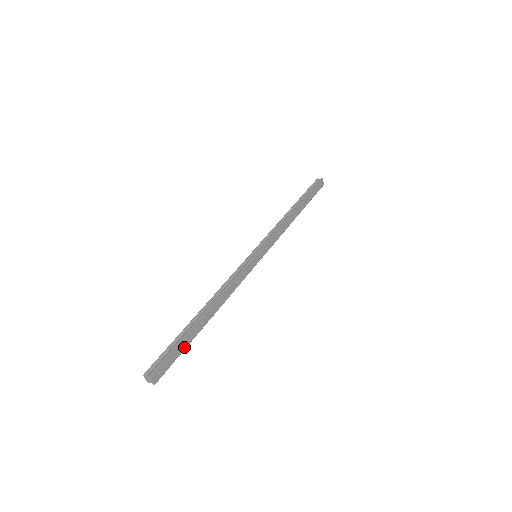
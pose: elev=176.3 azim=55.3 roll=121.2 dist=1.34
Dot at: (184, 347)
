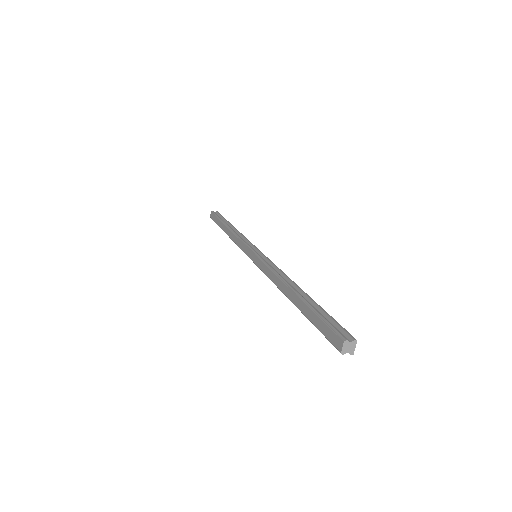
Dot at: occluded
